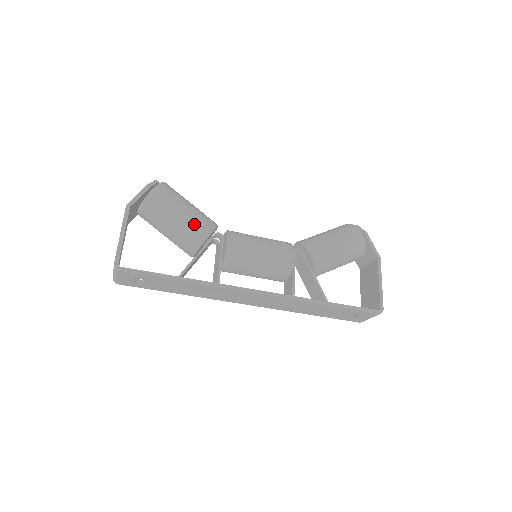
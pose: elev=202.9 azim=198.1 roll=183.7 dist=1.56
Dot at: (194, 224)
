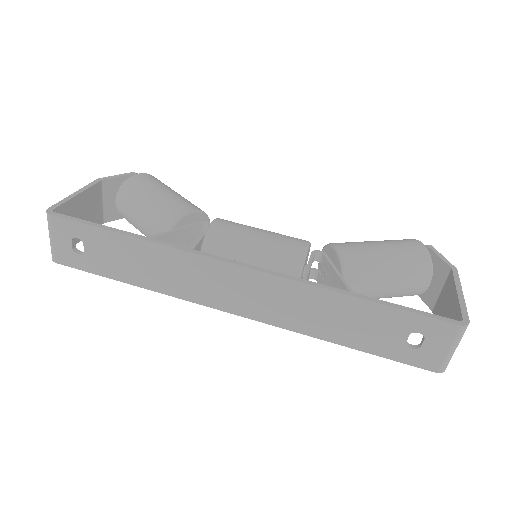
Dot at: (173, 201)
